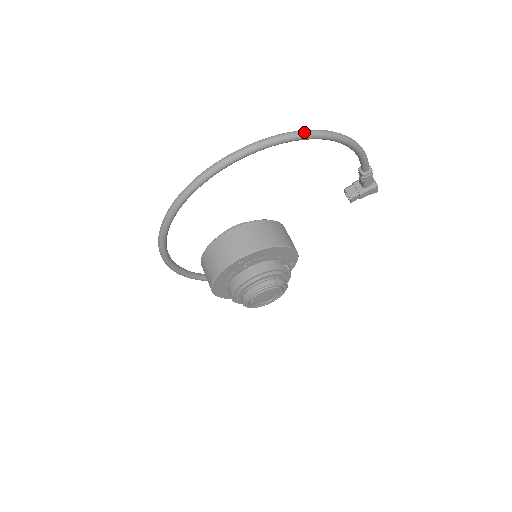
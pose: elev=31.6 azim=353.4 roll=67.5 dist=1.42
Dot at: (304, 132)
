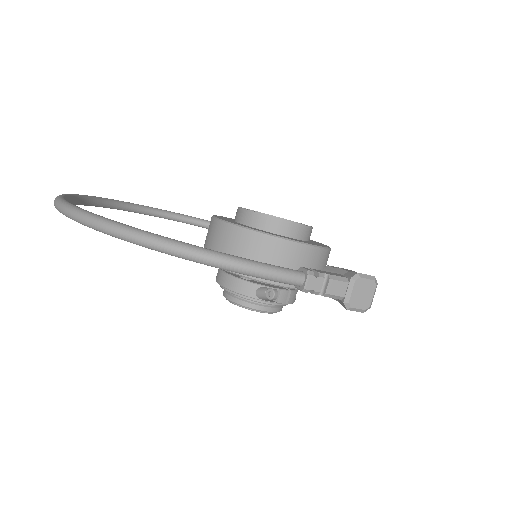
Dot at: (88, 222)
